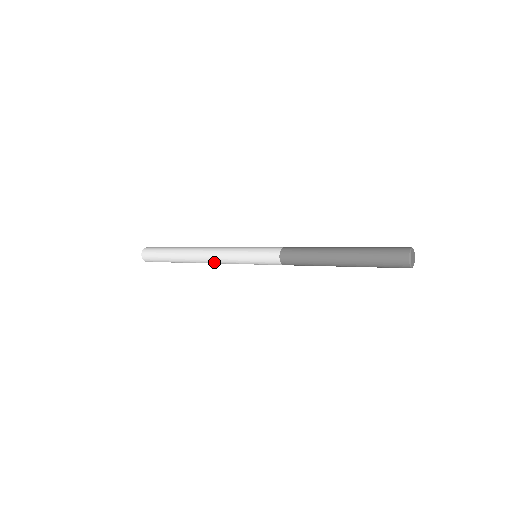
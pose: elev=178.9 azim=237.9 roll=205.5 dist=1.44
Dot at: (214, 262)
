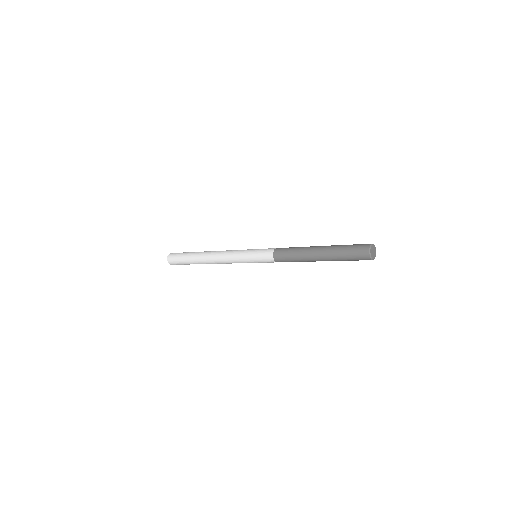
Dot at: (224, 263)
